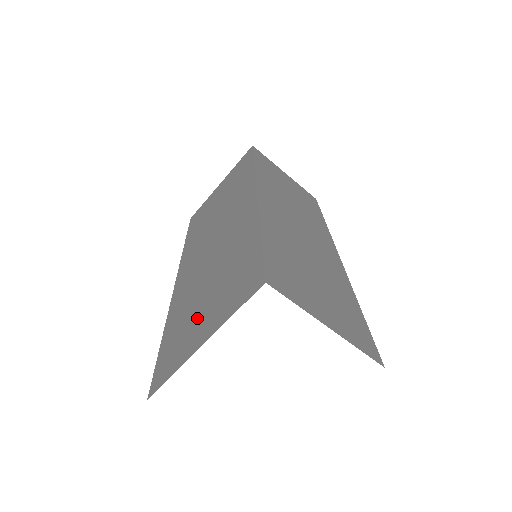
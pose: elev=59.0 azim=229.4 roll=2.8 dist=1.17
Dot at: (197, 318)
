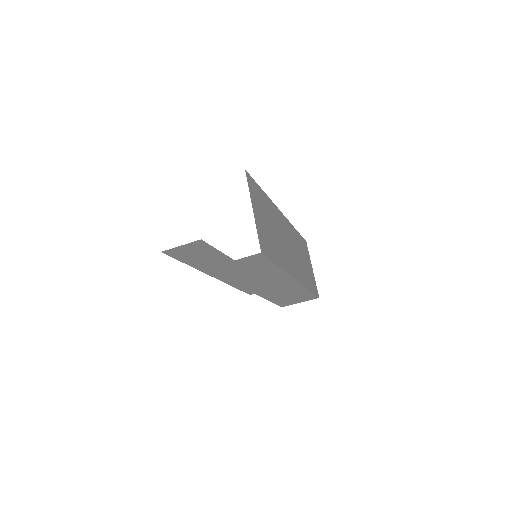
Dot at: occluded
